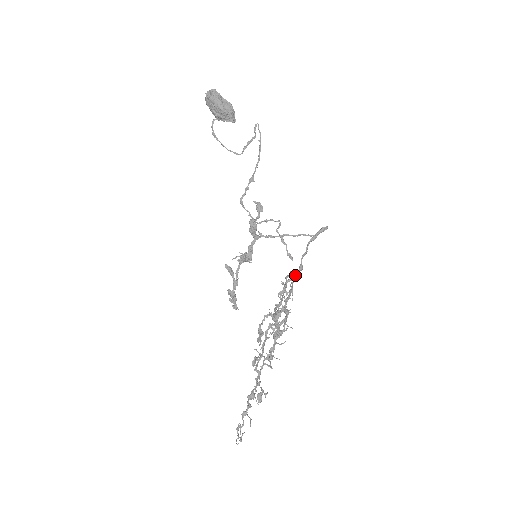
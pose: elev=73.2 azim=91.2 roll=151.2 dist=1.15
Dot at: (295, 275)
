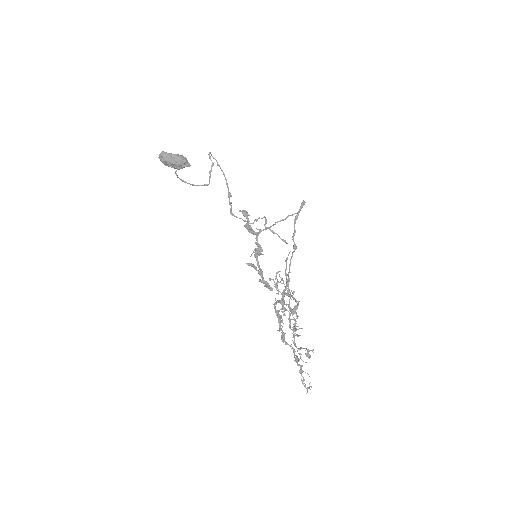
Dot at: (291, 257)
